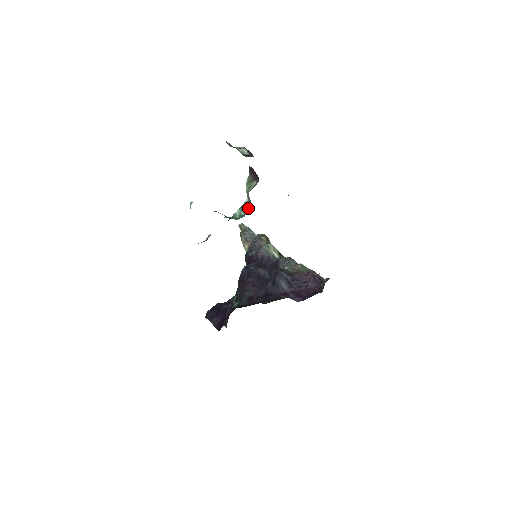
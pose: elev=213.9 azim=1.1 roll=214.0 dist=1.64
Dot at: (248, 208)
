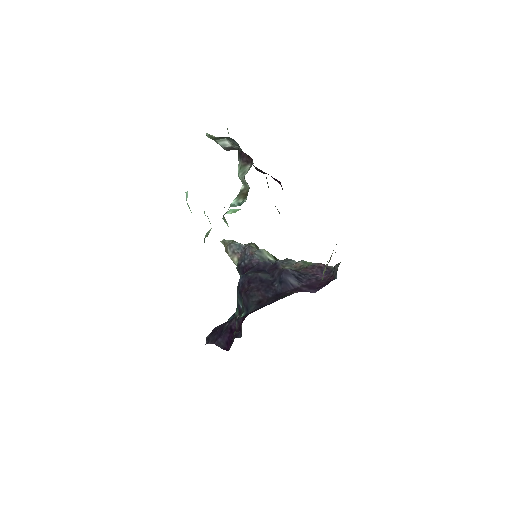
Dot at: (246, 194)
